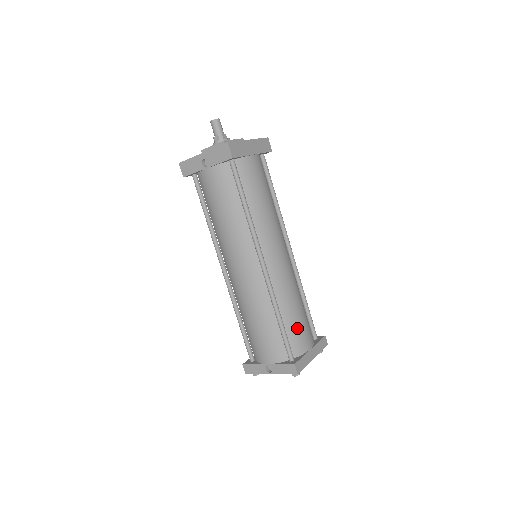
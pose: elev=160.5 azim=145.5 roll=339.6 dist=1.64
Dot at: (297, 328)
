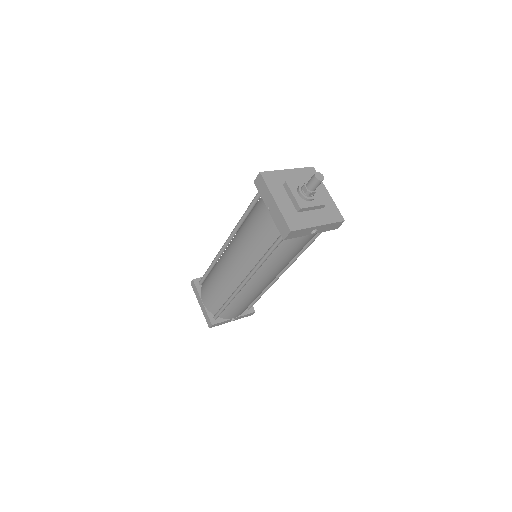
Dot at: occluded
